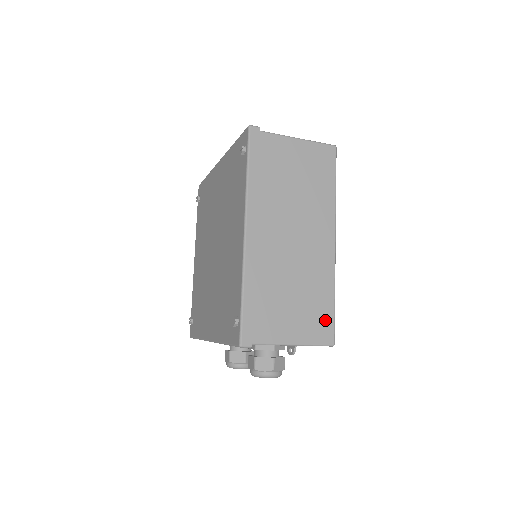
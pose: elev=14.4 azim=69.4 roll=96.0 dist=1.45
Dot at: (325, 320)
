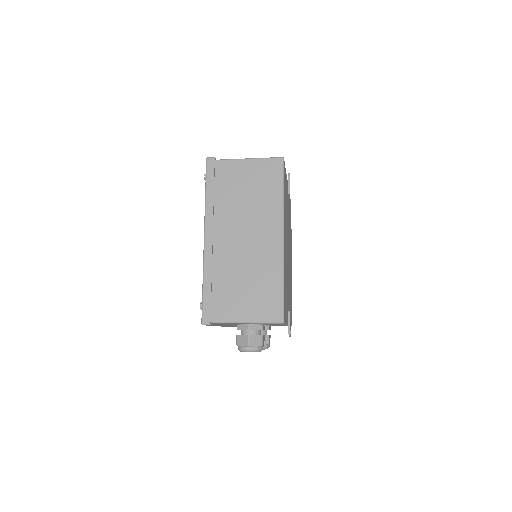
Dot at: (274, 302)
